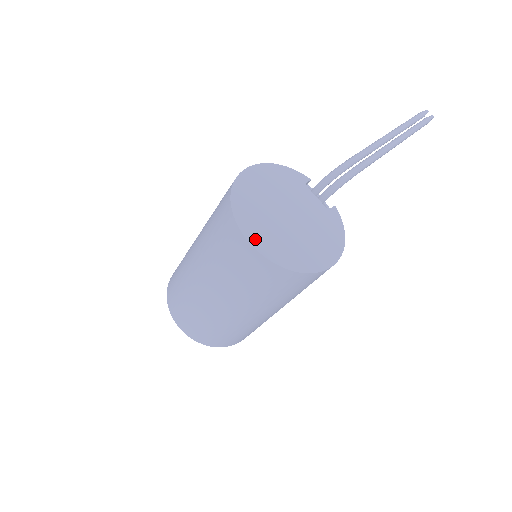
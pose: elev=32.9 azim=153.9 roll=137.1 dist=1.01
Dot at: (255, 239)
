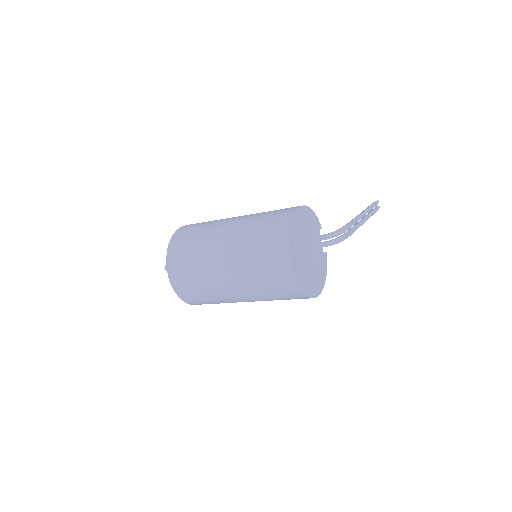
Dot at: (295, 263)
